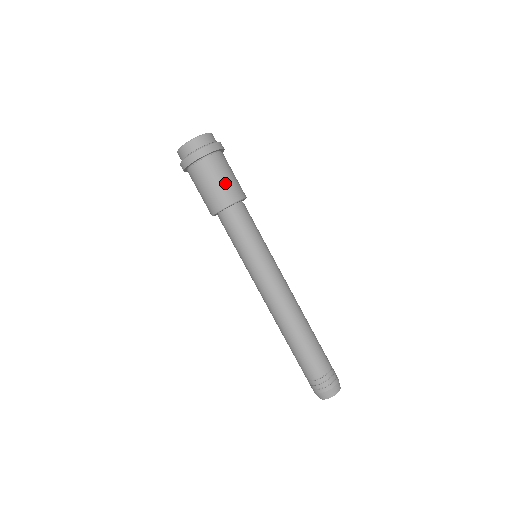
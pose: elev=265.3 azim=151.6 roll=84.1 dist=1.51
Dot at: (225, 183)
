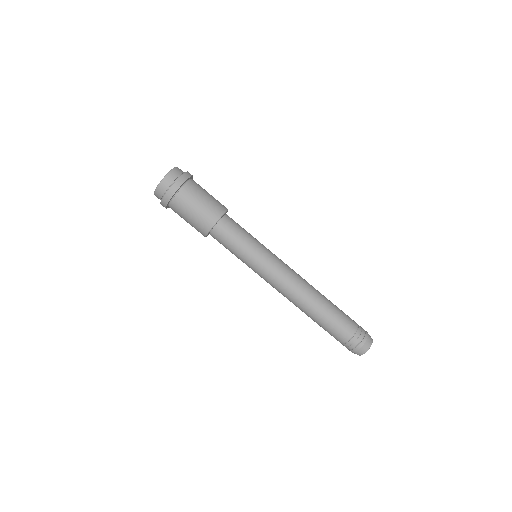
Dot at: (204, 206)
